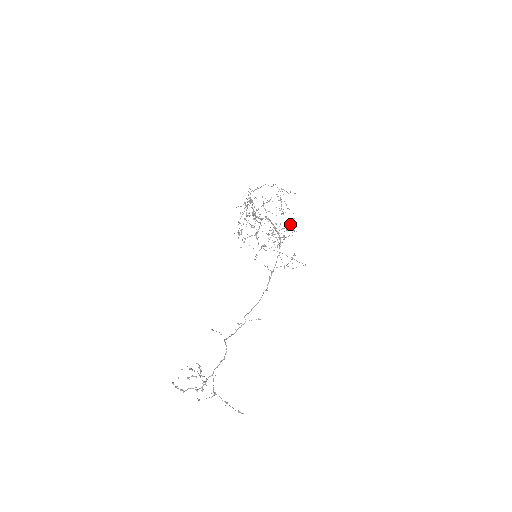
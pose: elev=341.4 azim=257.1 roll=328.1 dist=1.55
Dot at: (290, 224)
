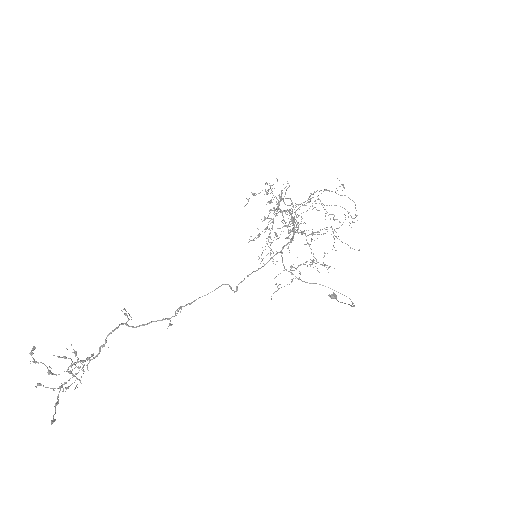
Dot at: occluded
